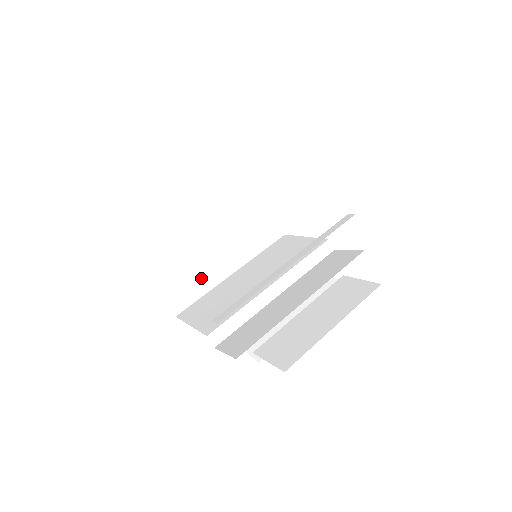
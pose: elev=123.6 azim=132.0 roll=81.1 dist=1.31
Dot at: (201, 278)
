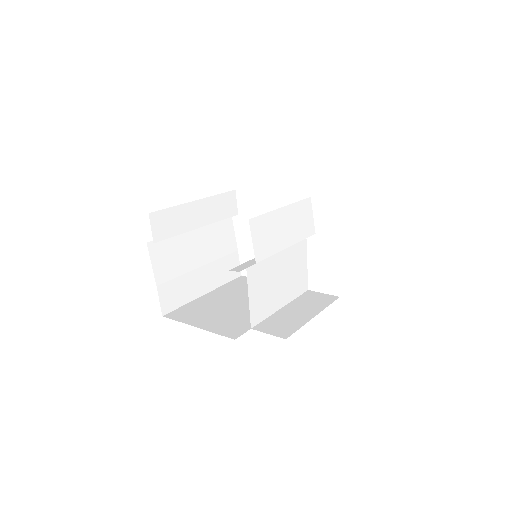
Dot at: (247, 320)
